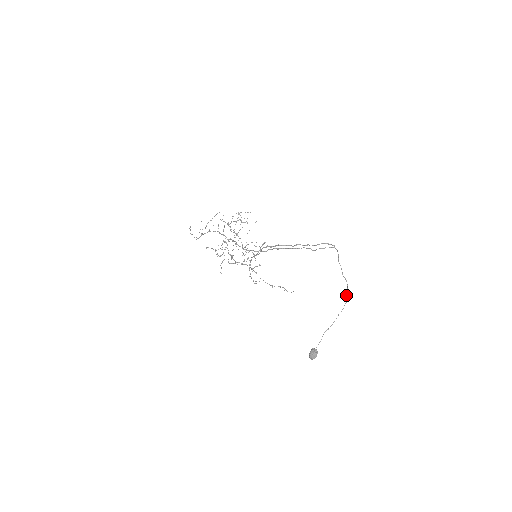
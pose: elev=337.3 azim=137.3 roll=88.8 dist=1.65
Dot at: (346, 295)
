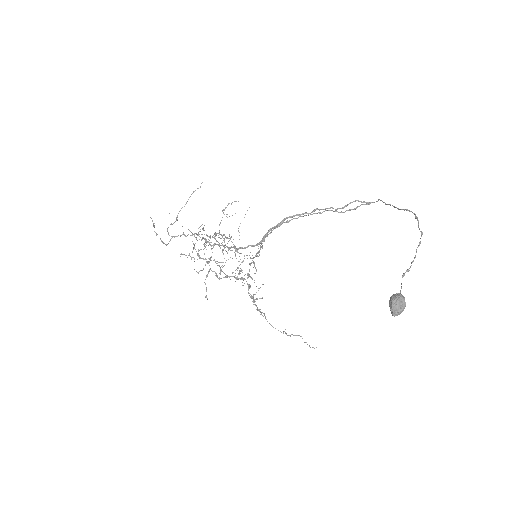
Dot at: occluded
